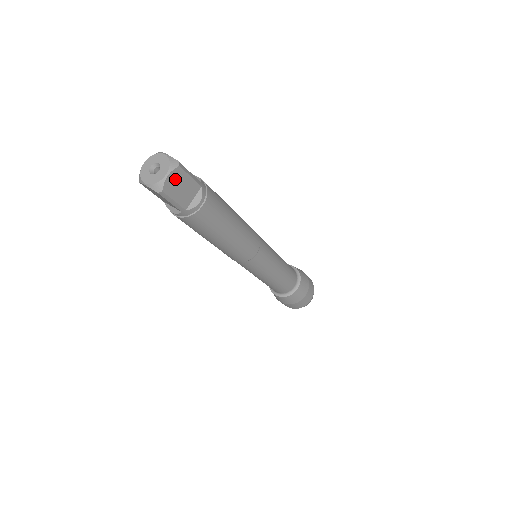
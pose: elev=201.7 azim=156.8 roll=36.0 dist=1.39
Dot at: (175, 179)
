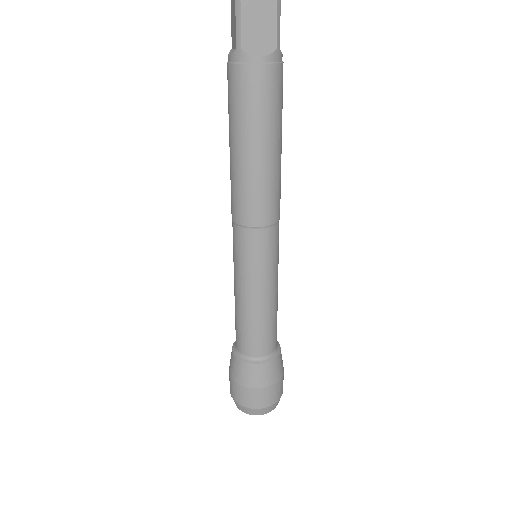
Dot at: out of frame
